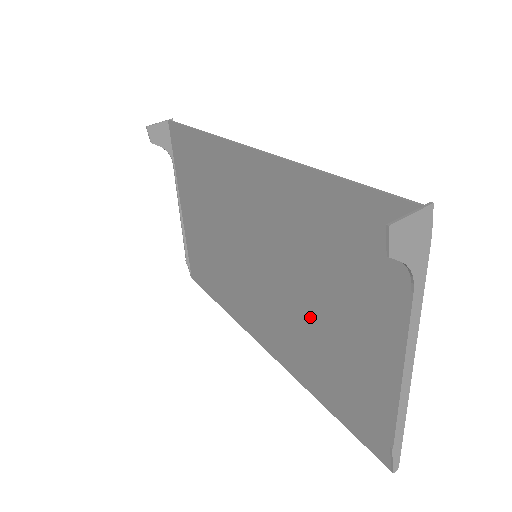
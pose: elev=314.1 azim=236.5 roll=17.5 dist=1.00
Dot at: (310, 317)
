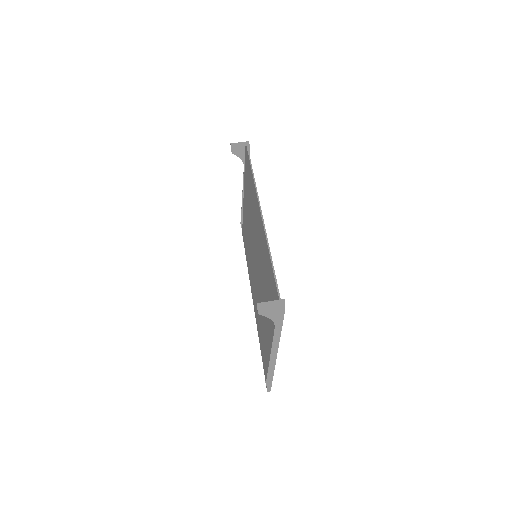
Dot at: occluded
